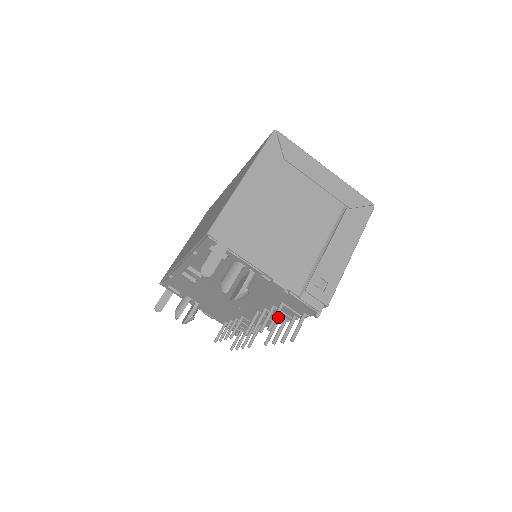
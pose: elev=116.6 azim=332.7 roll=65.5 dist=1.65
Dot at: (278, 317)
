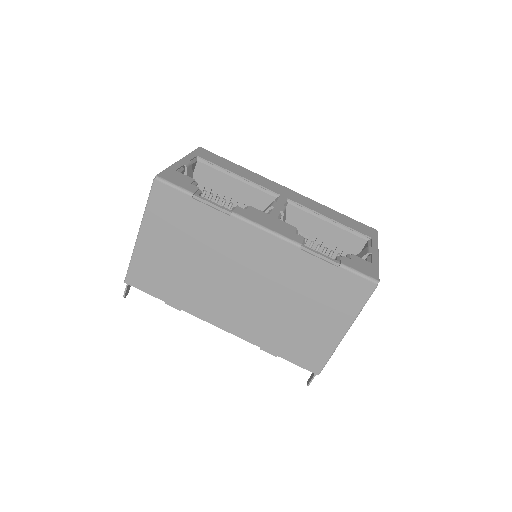
Dot at: occluded
